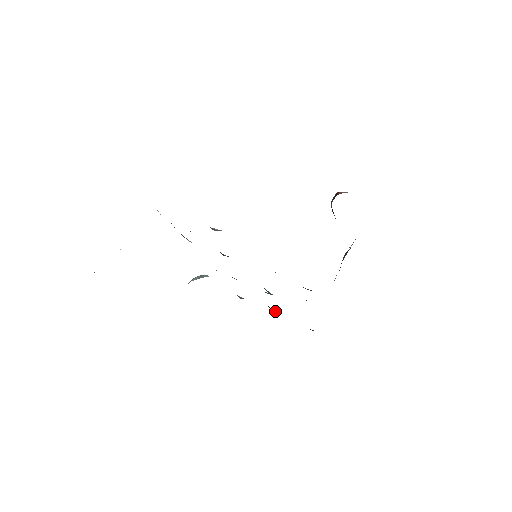
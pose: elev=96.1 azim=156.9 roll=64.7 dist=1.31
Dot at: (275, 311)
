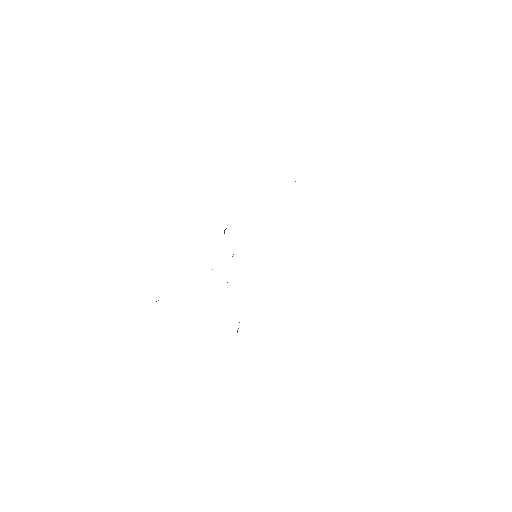
Dot at: occluded
